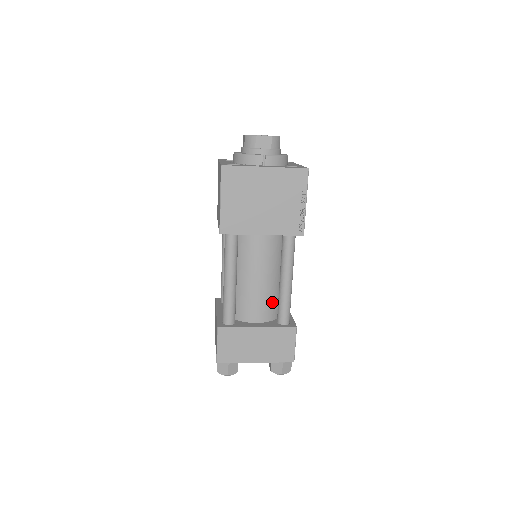
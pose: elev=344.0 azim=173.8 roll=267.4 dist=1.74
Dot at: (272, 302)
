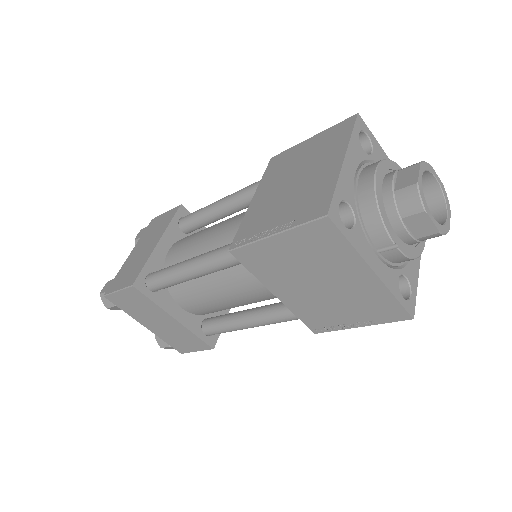
Dot at: (217, 310)
